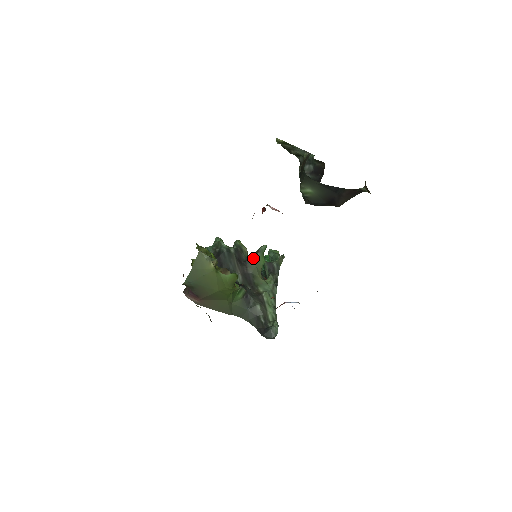
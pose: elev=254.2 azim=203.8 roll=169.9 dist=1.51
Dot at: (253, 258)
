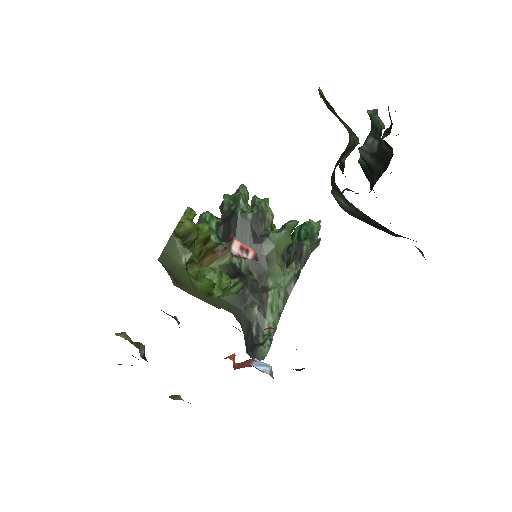
Dot at: (274, 235)
